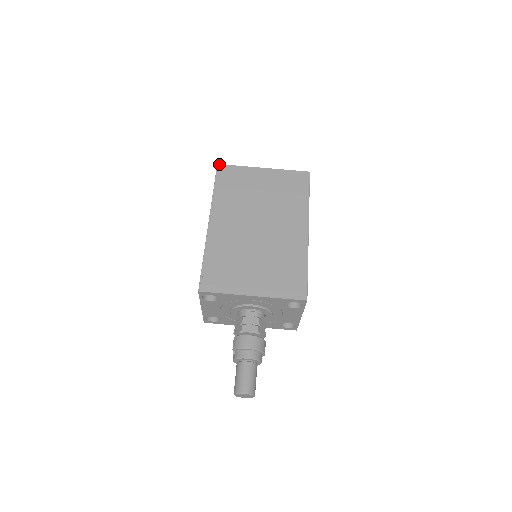
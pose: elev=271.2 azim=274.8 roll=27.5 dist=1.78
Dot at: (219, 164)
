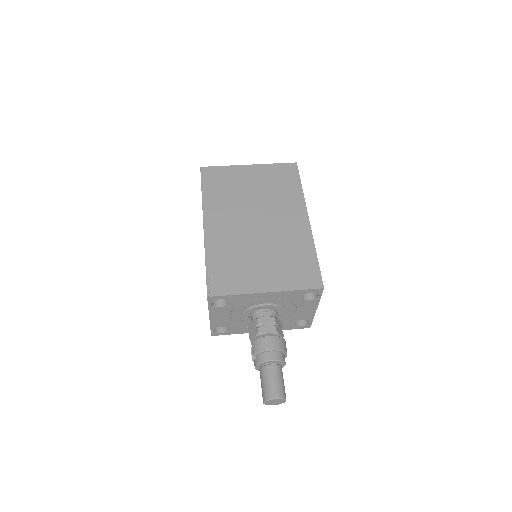
Dot at: (202, 167)
